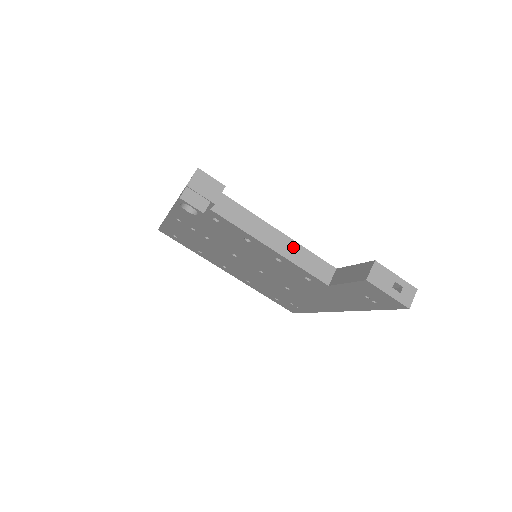
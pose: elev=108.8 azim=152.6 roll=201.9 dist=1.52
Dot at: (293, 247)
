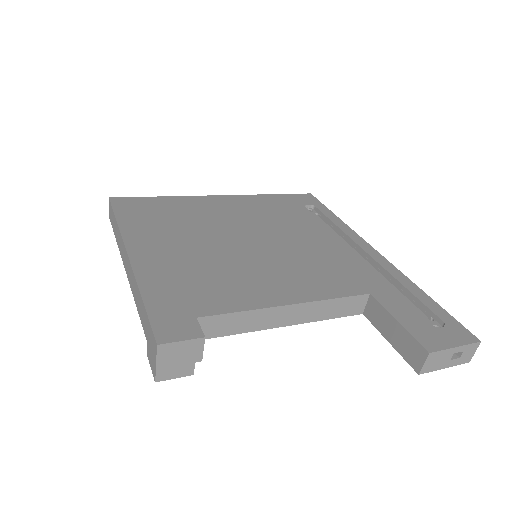
Dot at: (312, 308)
